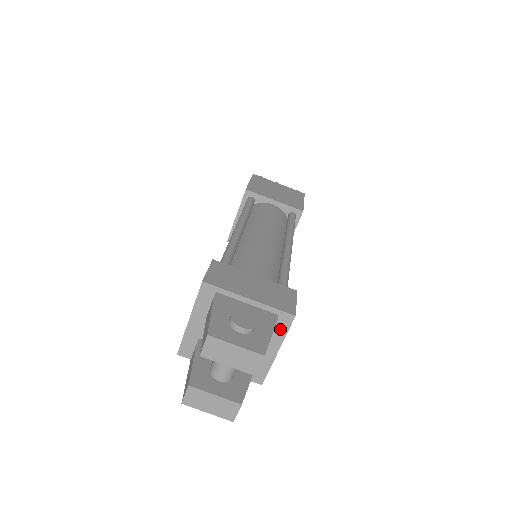
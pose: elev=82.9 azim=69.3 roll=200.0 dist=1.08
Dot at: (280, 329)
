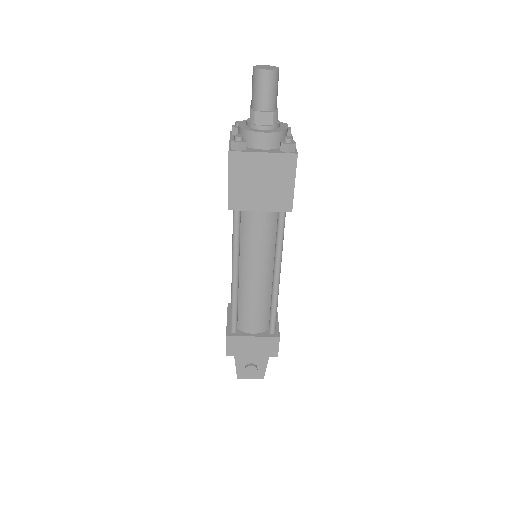
Dot at: occluded
